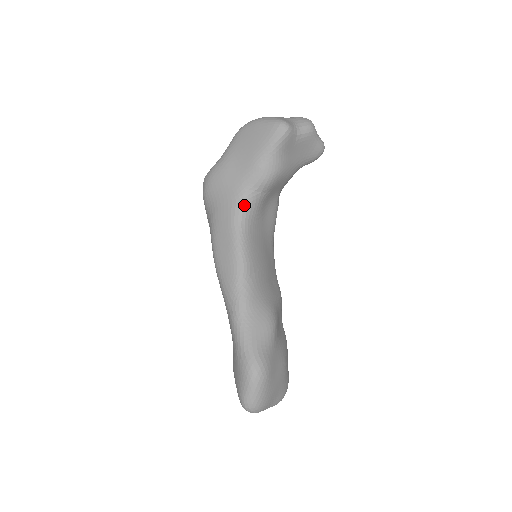
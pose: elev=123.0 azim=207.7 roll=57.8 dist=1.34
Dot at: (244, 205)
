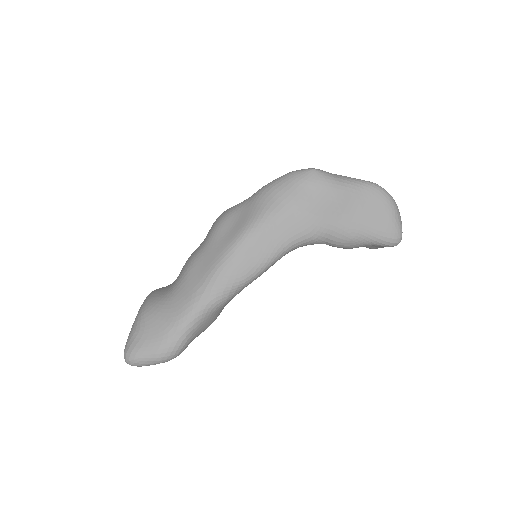
Dot at: (309, 241)
